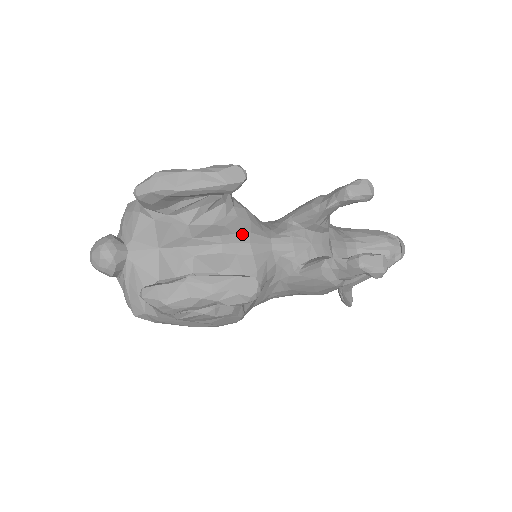
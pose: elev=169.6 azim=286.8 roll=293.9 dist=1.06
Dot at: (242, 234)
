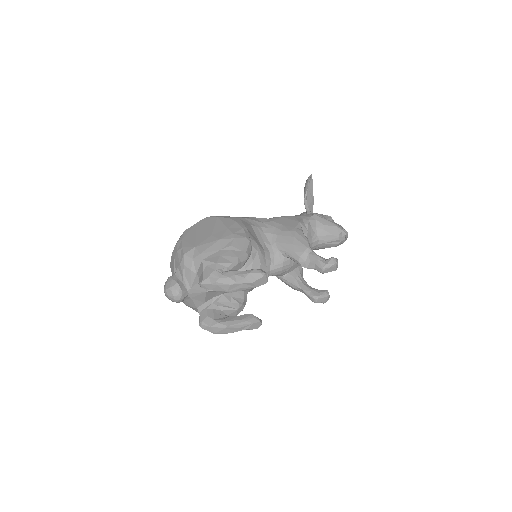
Dot at: occluded
